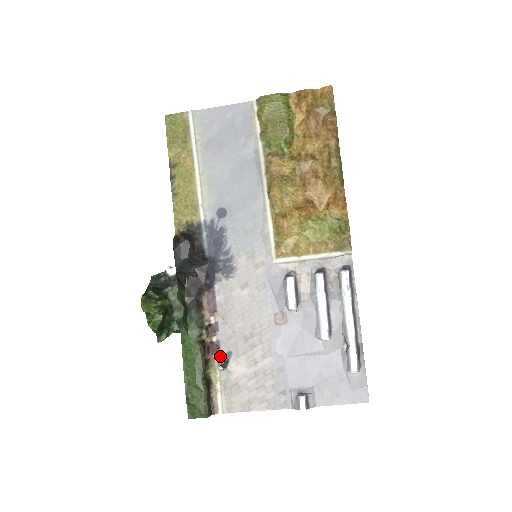
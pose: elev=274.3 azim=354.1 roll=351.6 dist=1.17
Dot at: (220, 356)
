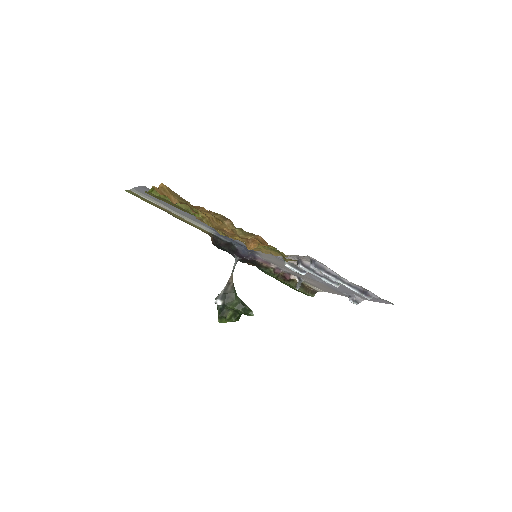
Dot at: (294, 278)
